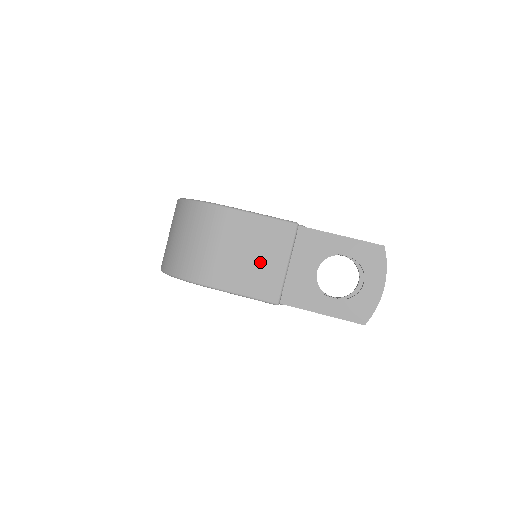
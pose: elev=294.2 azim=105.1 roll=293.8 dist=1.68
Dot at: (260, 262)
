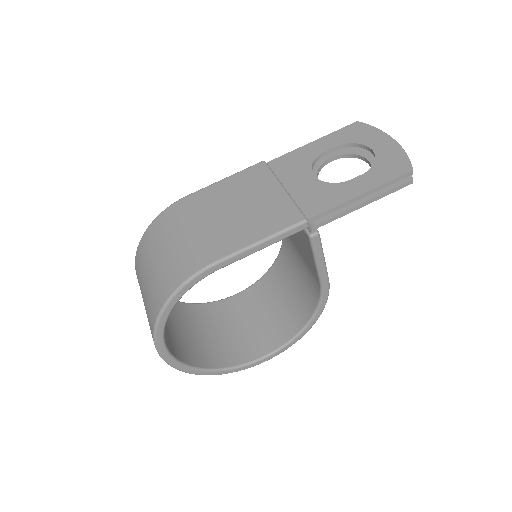
Dot at: (253, 206)
